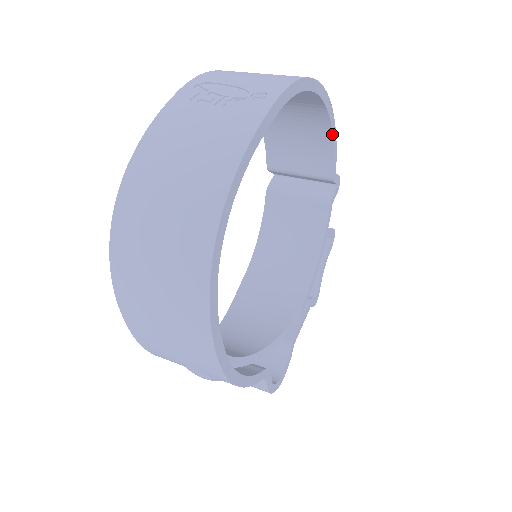
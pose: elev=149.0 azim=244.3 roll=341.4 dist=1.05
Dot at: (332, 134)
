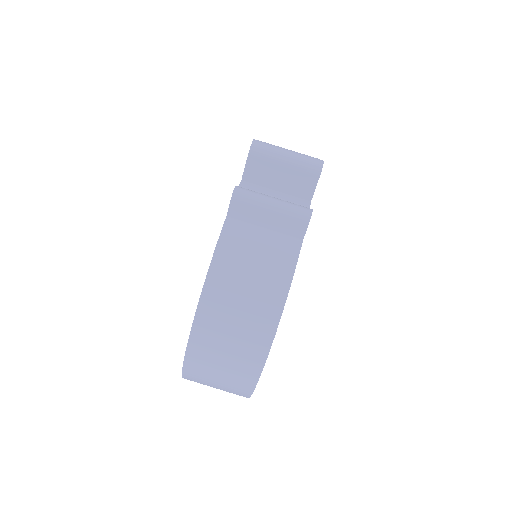
Dot at: occluded
